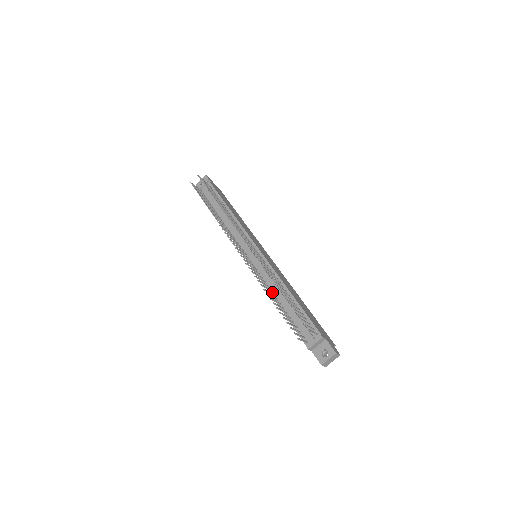
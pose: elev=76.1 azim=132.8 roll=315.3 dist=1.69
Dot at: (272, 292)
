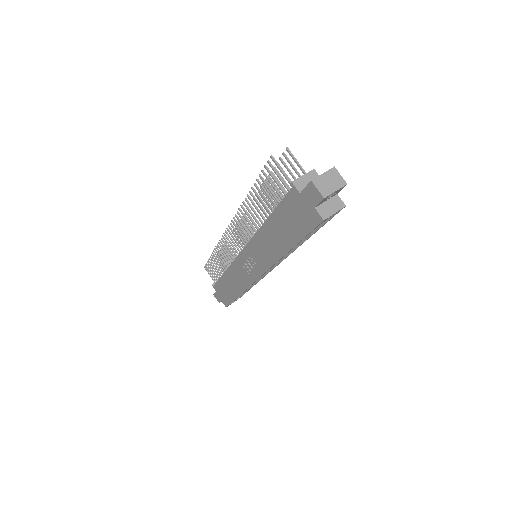
Dot at: occluded
